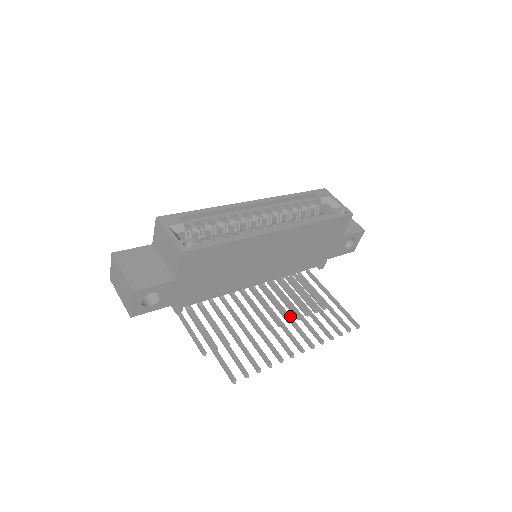
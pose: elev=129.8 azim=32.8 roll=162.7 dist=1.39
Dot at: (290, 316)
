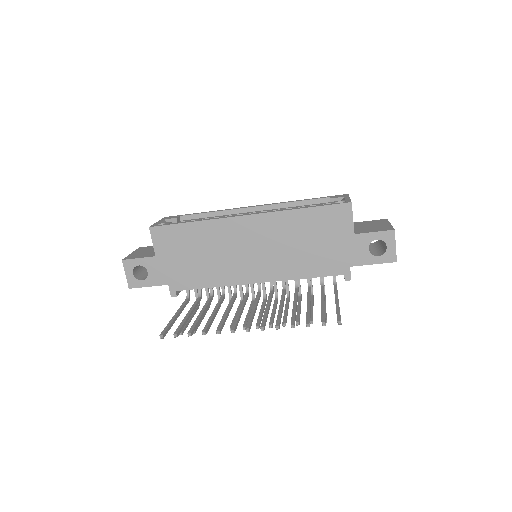
Dot at: (268, 308)
